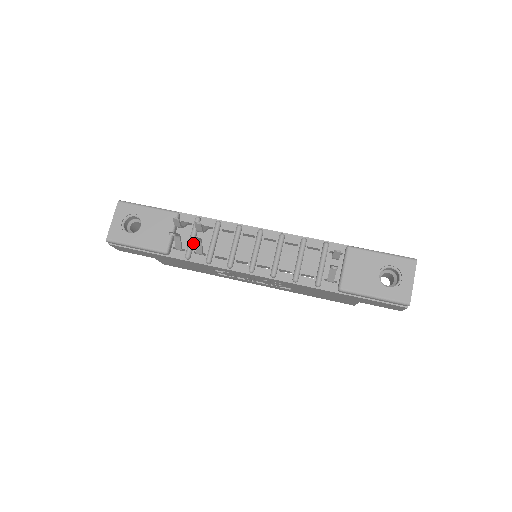
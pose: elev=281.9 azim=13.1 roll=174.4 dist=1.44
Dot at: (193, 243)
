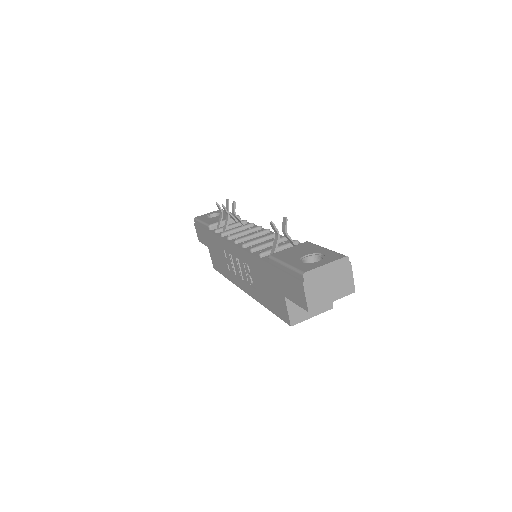
Dot at: (228, 227)
